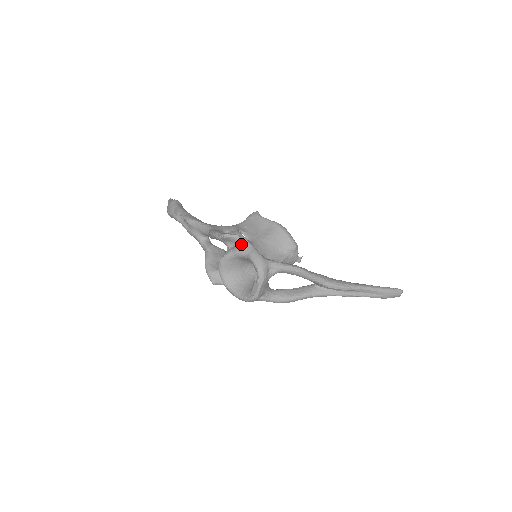
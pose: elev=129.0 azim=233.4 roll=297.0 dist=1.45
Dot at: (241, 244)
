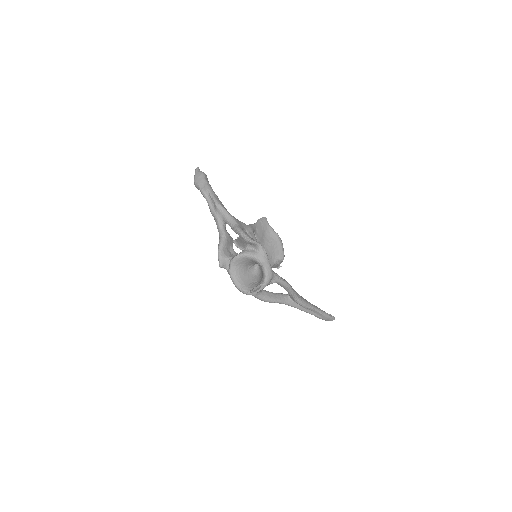
Dot at: (260, 252)
